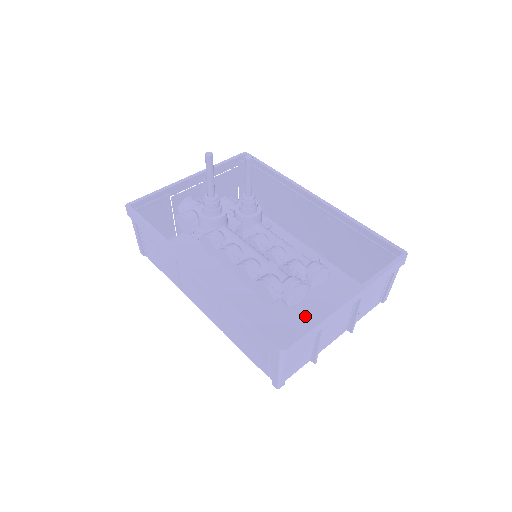
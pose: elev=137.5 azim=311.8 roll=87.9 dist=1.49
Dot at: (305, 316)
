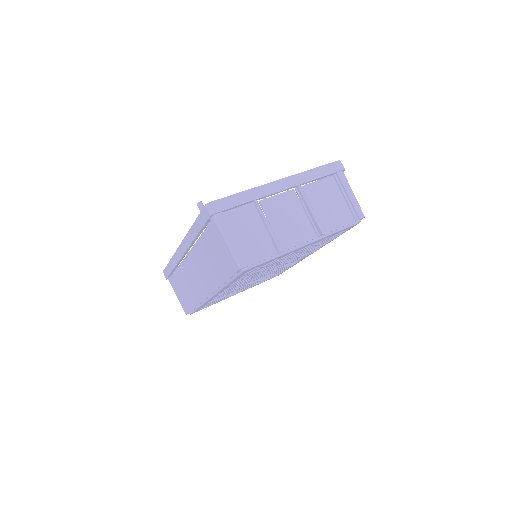
Dot at: occluded
